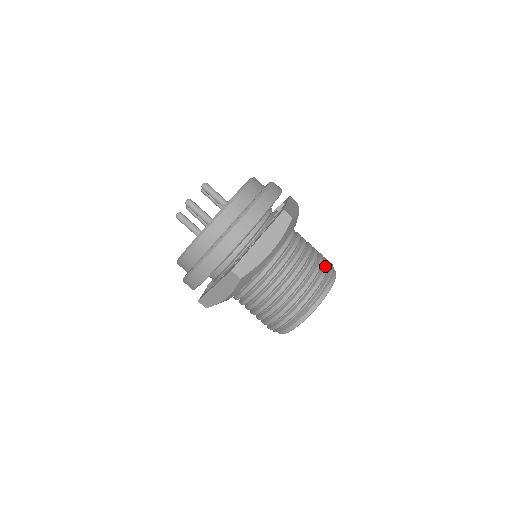
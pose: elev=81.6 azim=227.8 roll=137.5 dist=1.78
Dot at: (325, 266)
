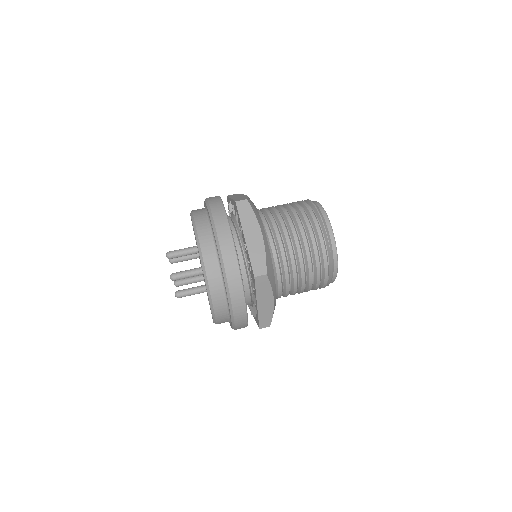
Dot at: (304, 204)
